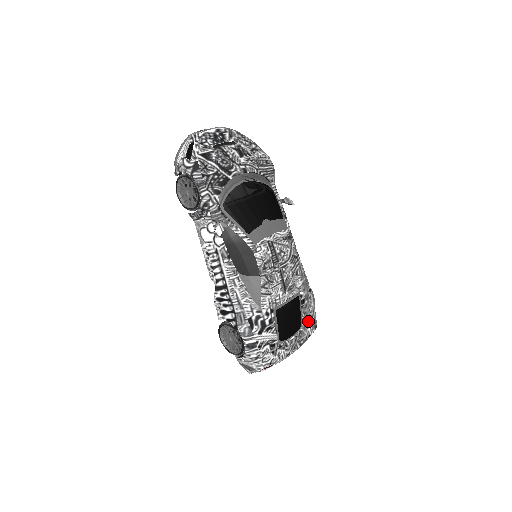
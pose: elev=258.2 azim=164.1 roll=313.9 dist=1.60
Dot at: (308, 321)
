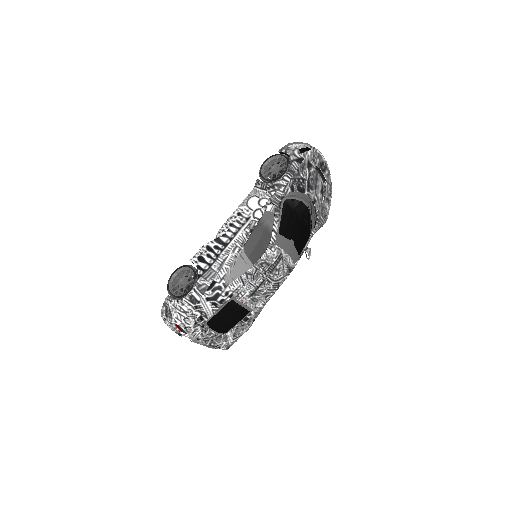
Dot at: (231, 337)
